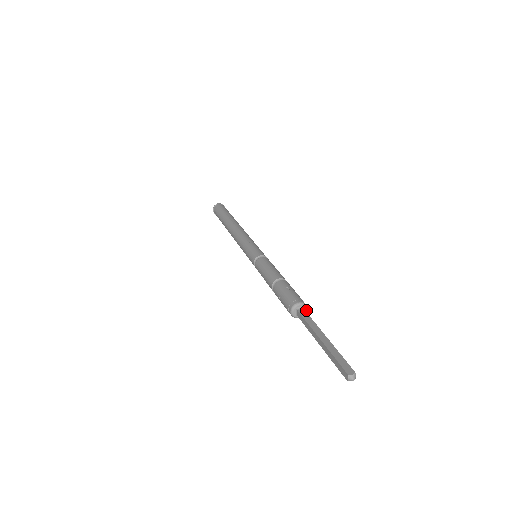
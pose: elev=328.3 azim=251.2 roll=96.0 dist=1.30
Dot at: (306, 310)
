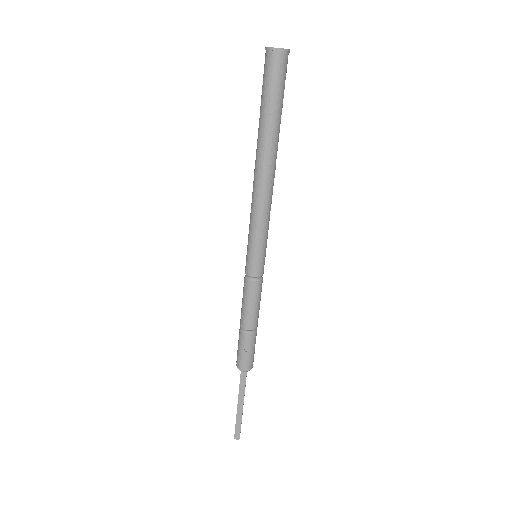
Dot at: (251, 367)
